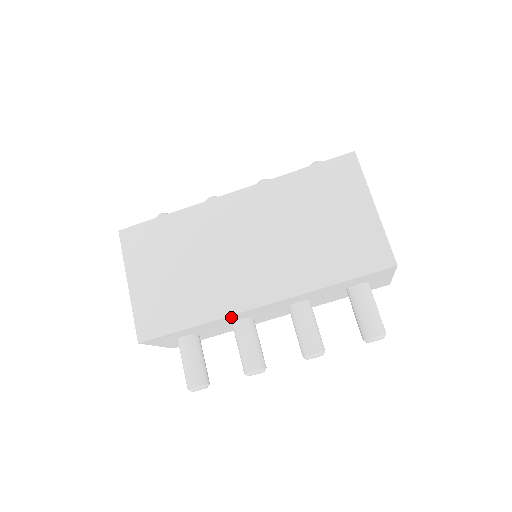
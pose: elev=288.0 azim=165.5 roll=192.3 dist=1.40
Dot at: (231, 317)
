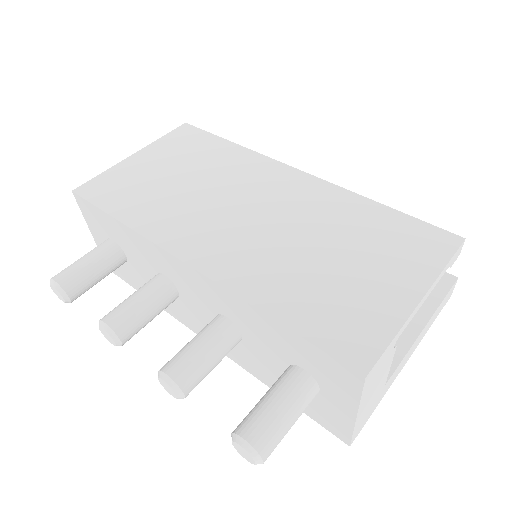
Dot at: (155, 251)
